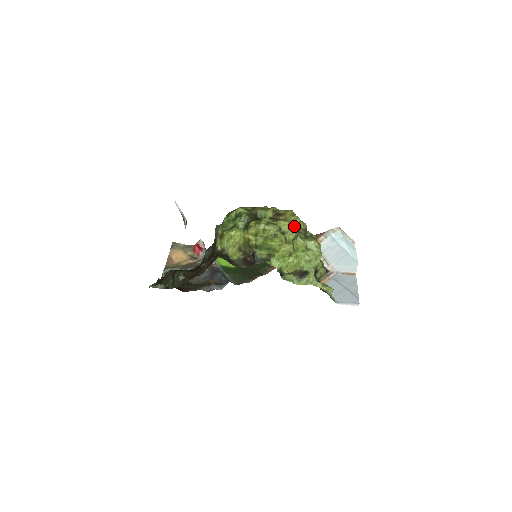
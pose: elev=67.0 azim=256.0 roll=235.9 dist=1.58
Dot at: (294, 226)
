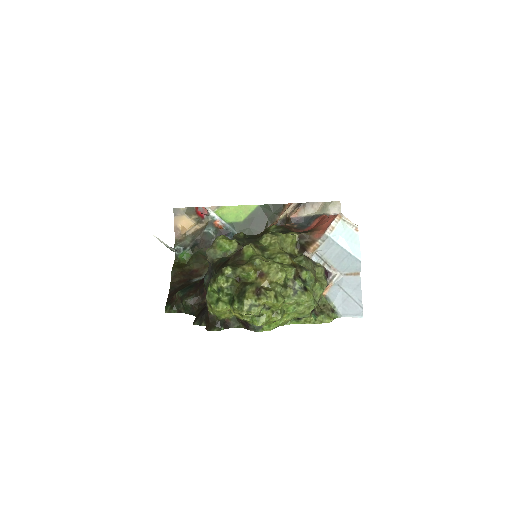
Dot at: (278, 298)
